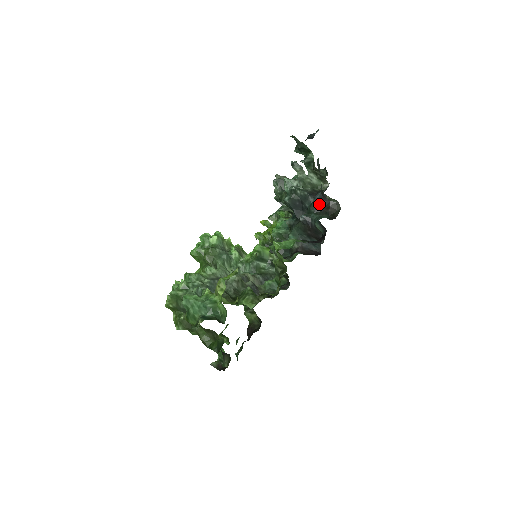
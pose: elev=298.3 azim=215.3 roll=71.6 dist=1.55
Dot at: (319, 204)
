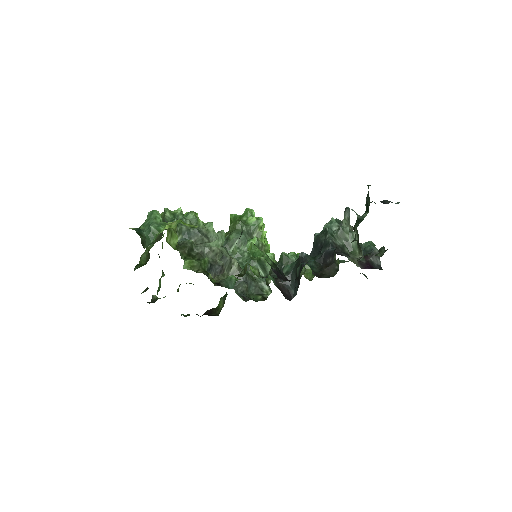
Dot at: (326, 257)
